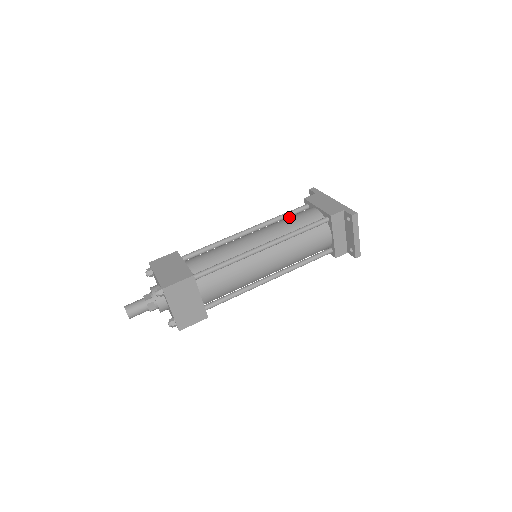
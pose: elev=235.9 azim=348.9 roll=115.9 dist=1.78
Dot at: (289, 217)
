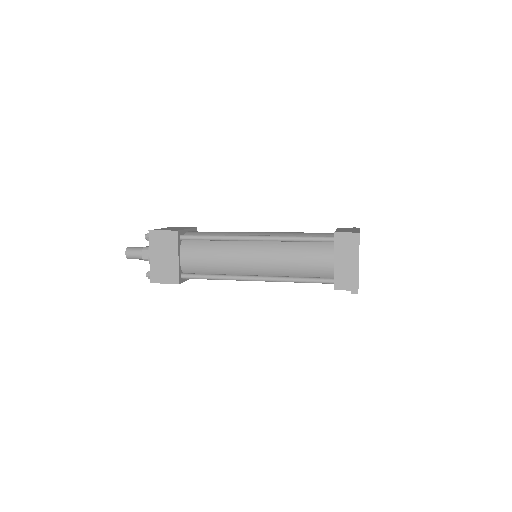
Dot at: occluded
